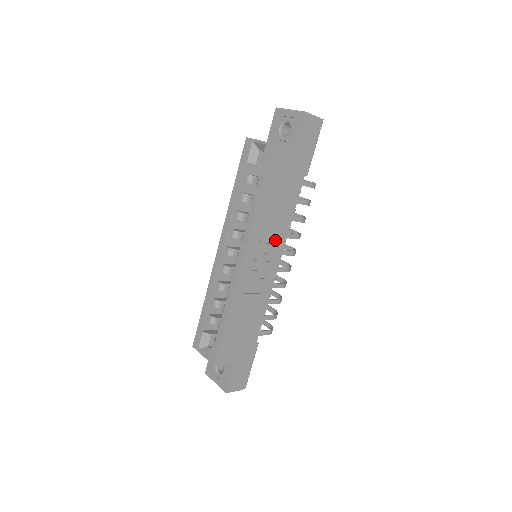
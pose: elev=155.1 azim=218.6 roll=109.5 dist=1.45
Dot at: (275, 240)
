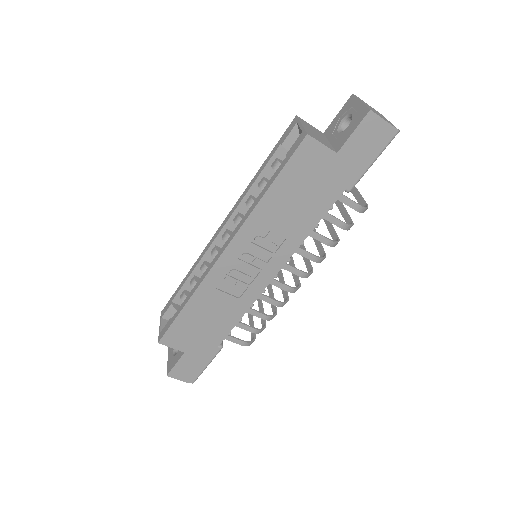
Dot at: (277, 249)
